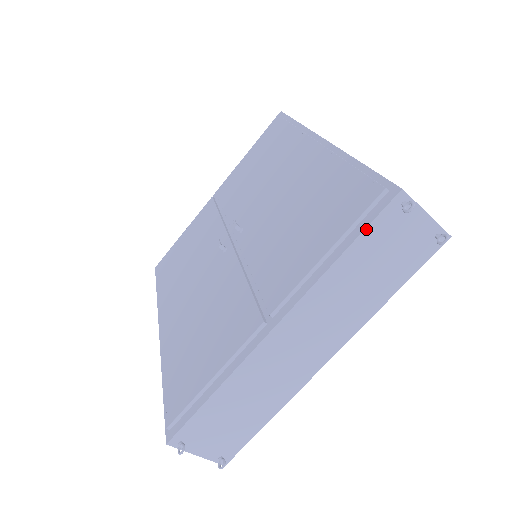
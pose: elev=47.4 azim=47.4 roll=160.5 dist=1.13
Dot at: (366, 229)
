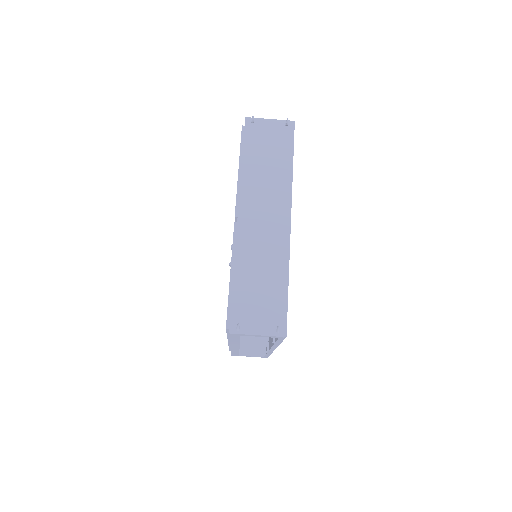
Dot at: (244, 142)
